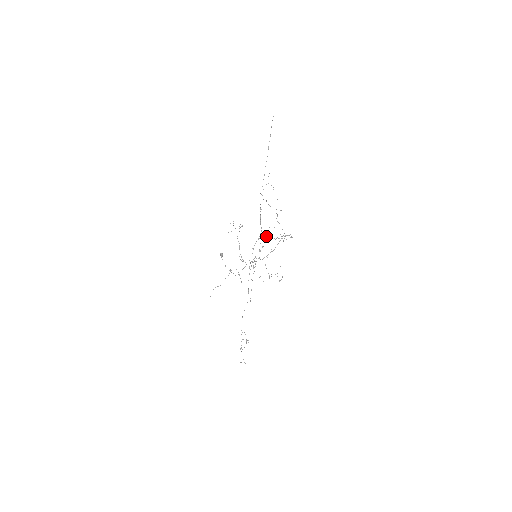
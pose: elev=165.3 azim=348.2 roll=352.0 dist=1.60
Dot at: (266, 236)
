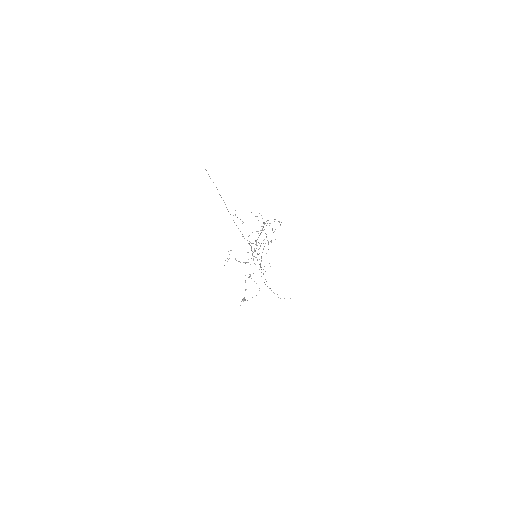
Dot at: occluded
